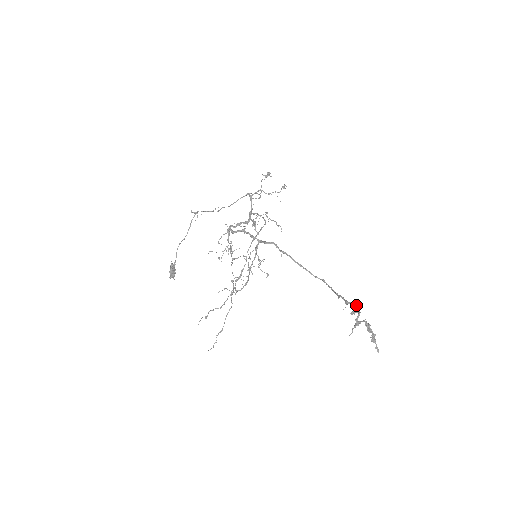
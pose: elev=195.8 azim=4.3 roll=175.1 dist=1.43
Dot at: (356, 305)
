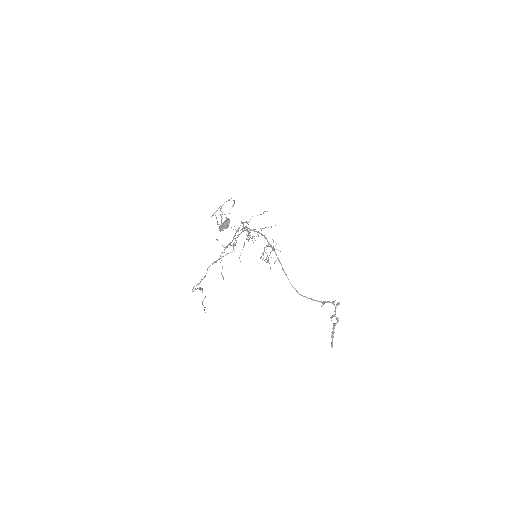
Dot at: occluded
